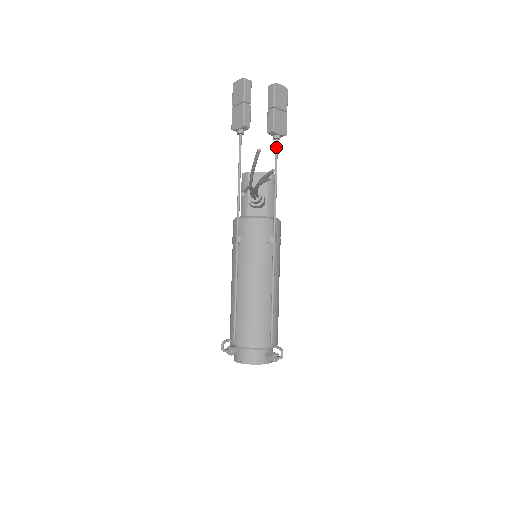
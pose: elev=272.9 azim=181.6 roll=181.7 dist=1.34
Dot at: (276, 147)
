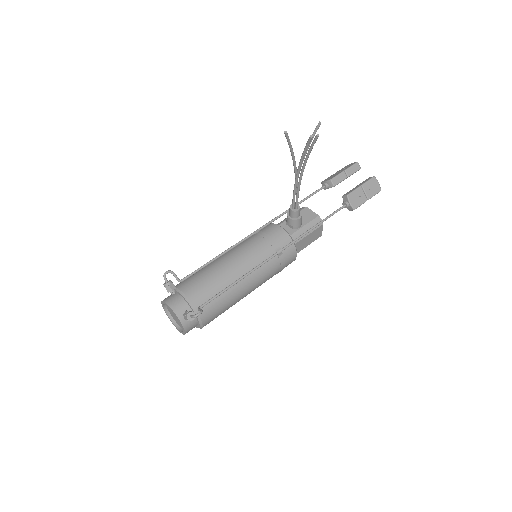
Dot at: (340, 208)
